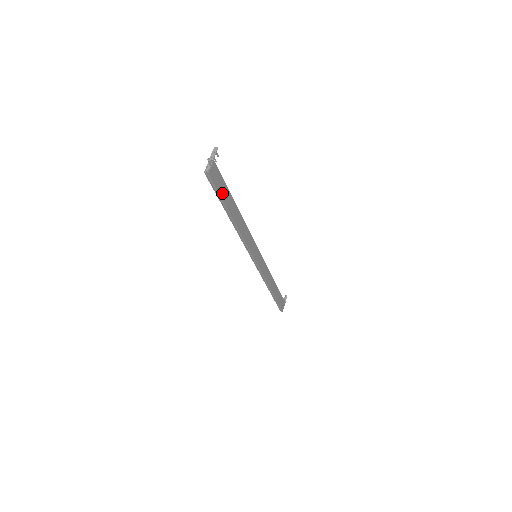
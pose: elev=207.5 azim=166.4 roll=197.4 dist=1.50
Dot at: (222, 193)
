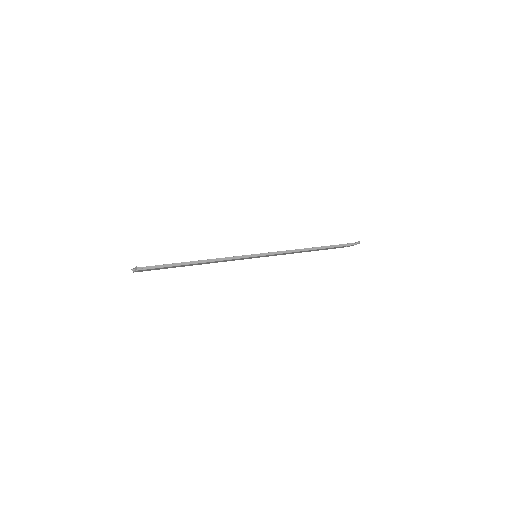
Dot at: (162, 268)
